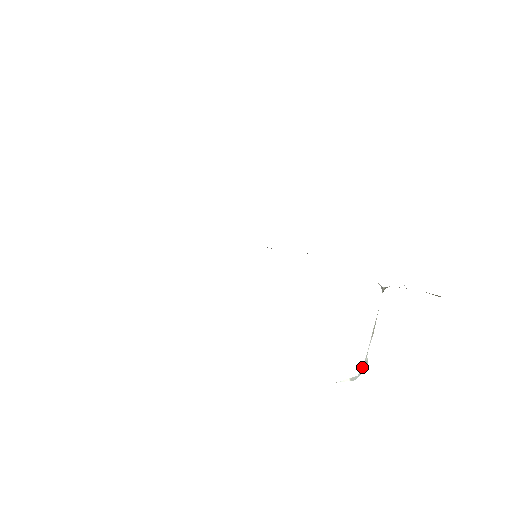
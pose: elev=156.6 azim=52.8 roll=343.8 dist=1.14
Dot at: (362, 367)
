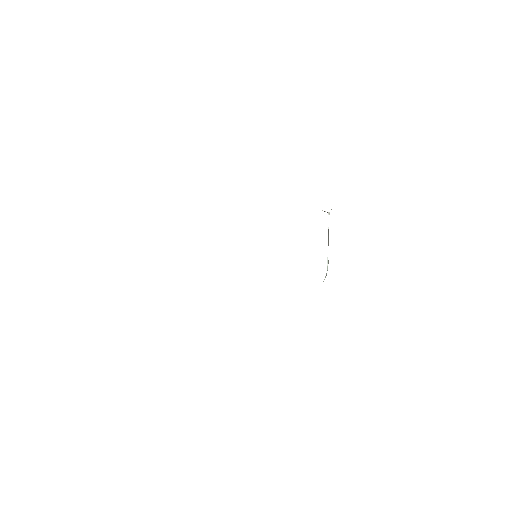
Dot at: (327, 265)
